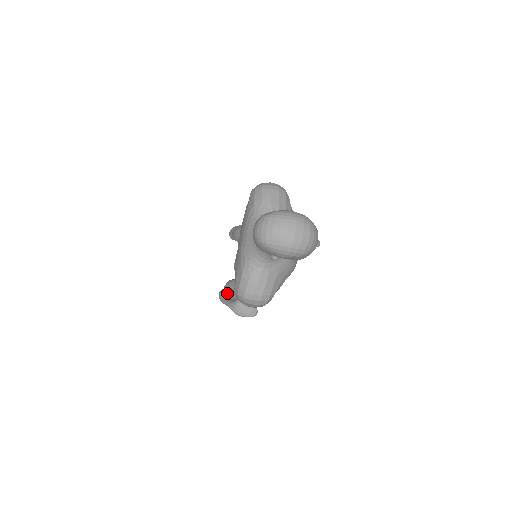
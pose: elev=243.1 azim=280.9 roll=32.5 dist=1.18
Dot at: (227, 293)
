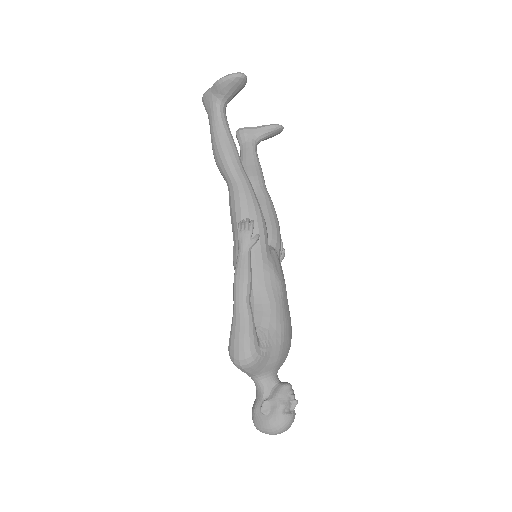
Dot at: occluded
